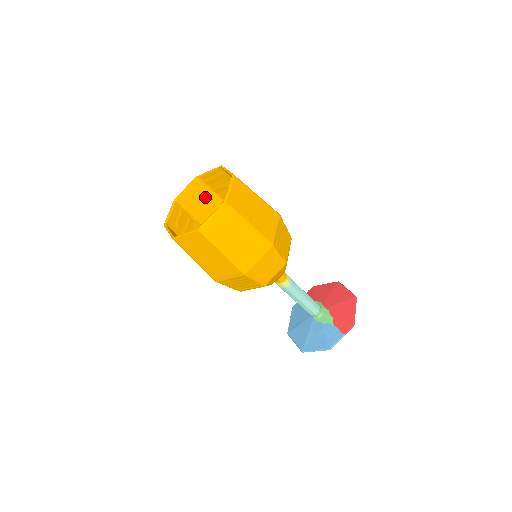
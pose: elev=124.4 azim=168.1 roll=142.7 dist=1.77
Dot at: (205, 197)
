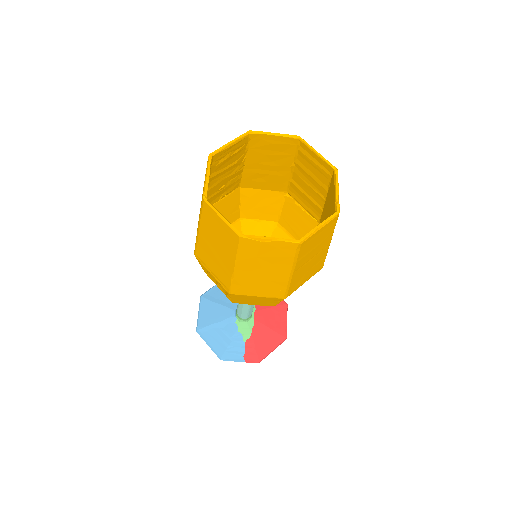
Dot at: (280, 157)
